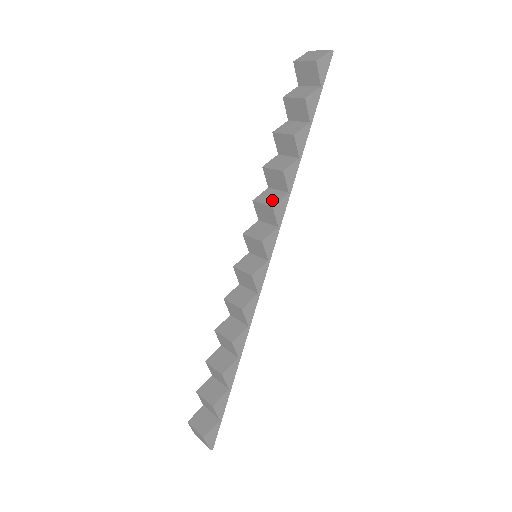
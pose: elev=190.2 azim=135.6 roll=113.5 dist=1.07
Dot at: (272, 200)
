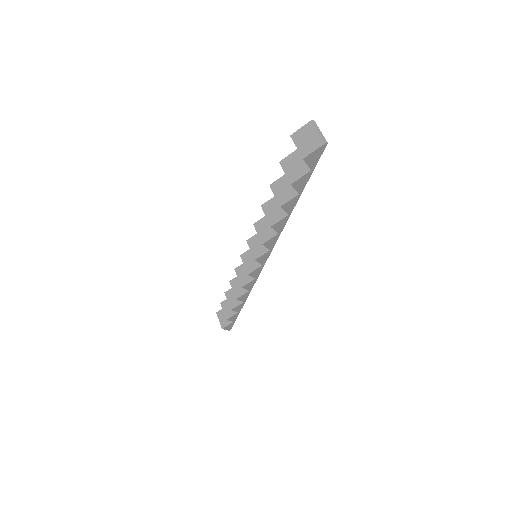
Dot at: (265, 235)
